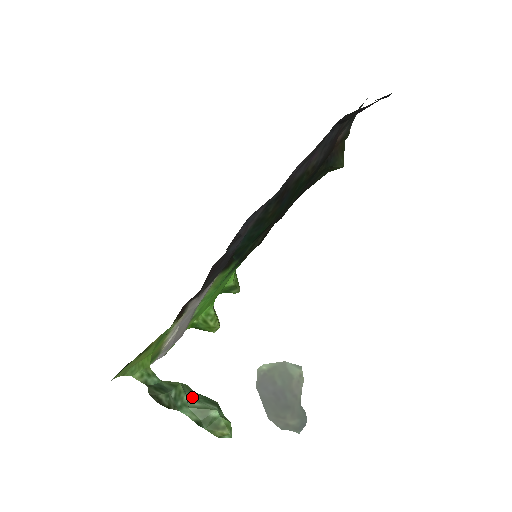
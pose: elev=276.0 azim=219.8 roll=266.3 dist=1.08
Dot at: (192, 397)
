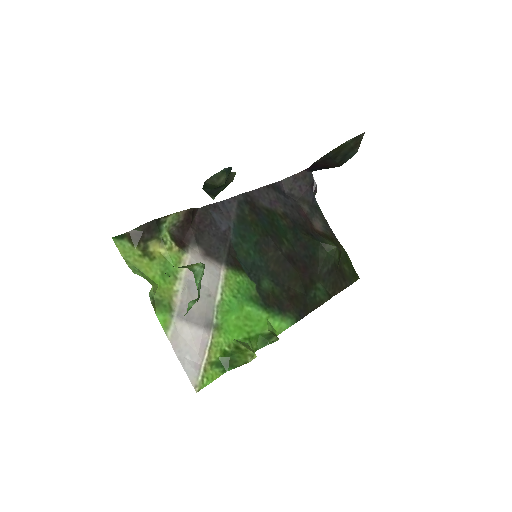
Dot at: occluded
